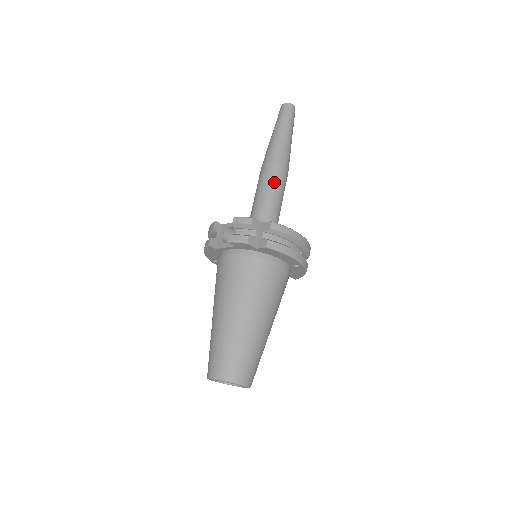
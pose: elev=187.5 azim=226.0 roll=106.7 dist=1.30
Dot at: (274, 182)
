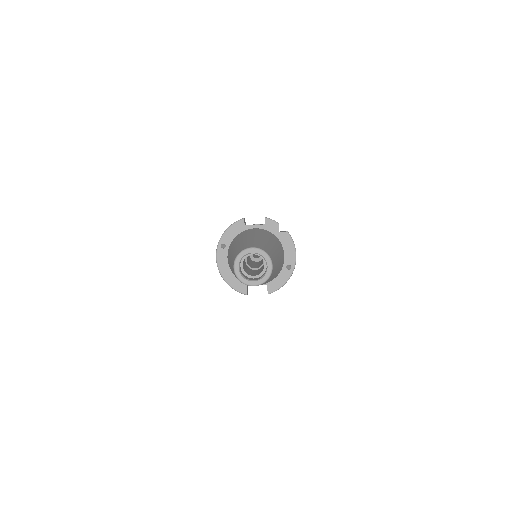
Dot at: occluded
